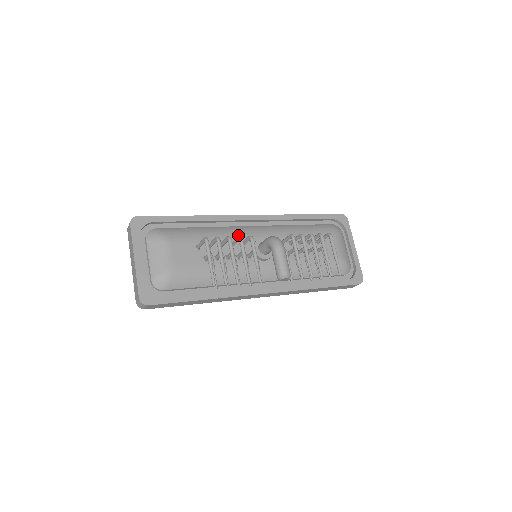
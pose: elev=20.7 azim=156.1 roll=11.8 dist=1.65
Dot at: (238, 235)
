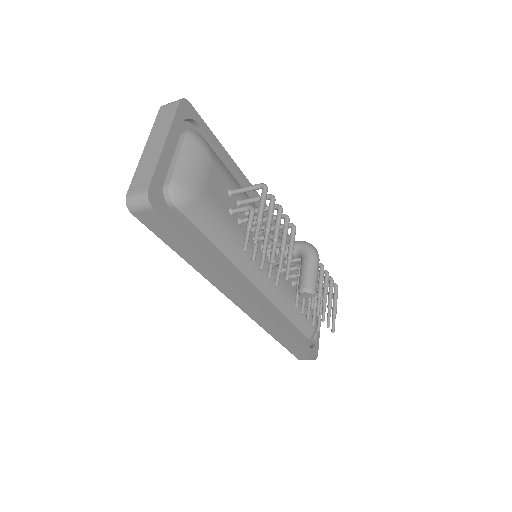
Dot at: occluded
